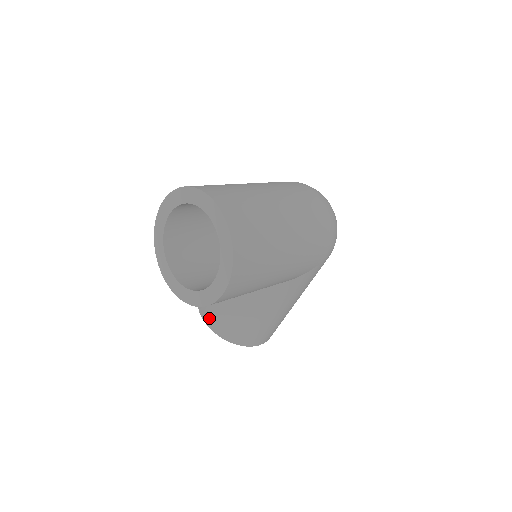
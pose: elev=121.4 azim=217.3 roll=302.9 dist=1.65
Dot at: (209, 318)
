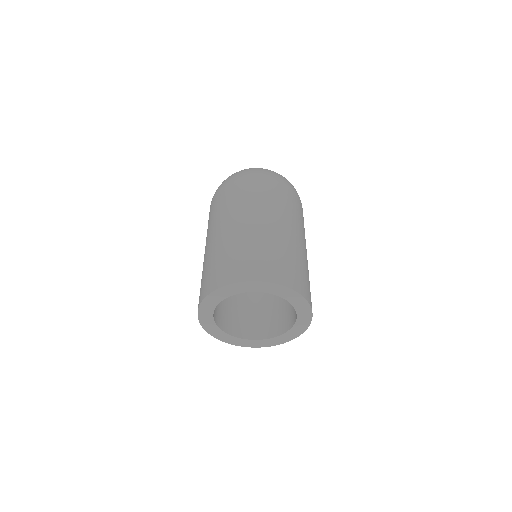
Dot at: occluded
